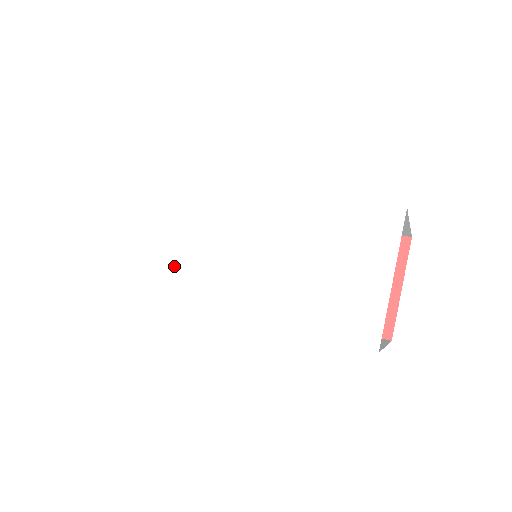
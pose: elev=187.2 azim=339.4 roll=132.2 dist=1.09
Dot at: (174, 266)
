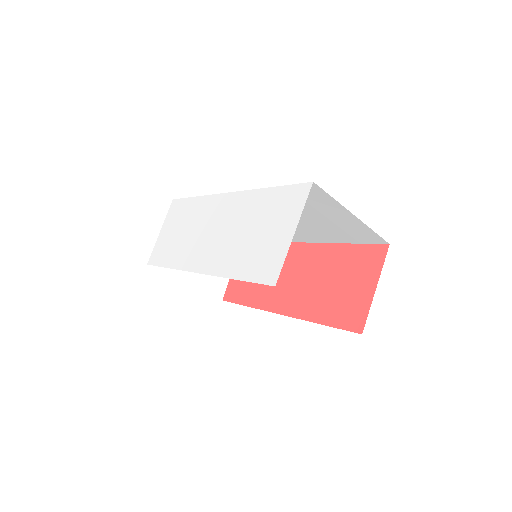
Dot at: (186, 250)
